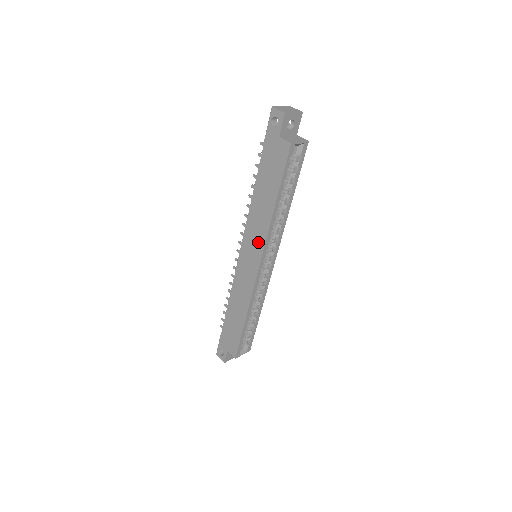
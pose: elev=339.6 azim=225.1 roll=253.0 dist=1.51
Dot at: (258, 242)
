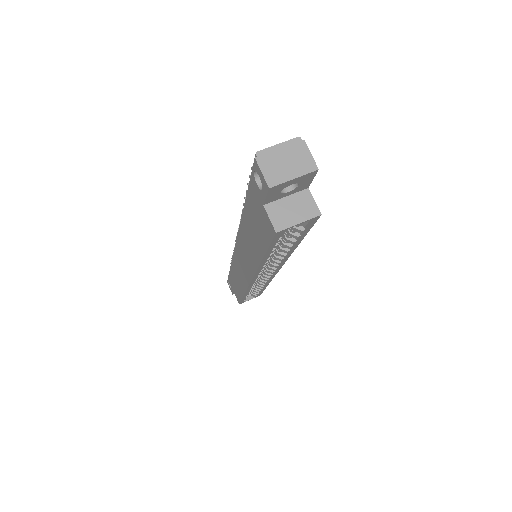
Dot at: (248, 264)
